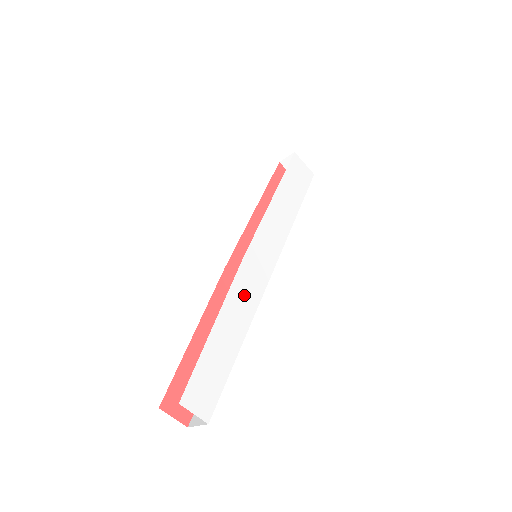
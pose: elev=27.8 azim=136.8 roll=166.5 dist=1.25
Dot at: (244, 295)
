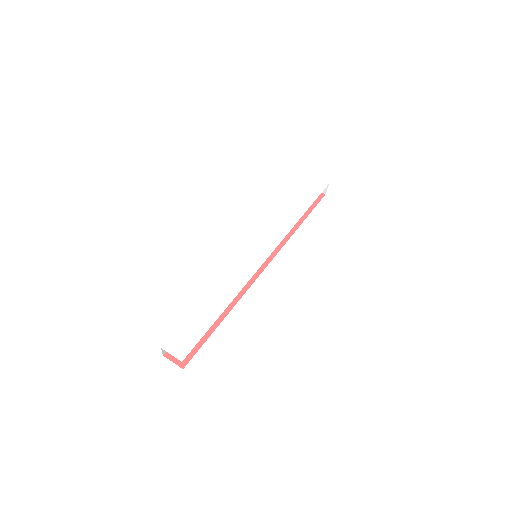
Dot at: (229, 282)
